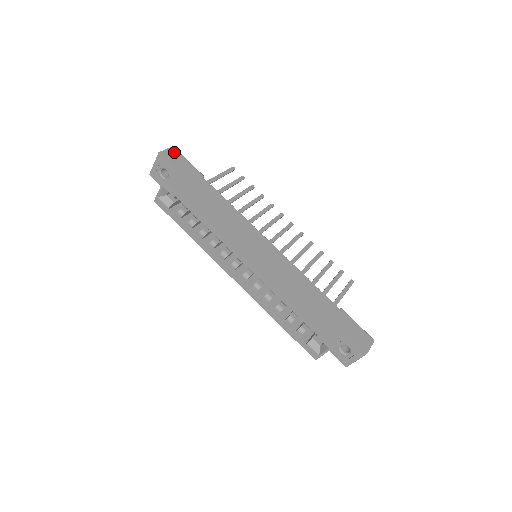
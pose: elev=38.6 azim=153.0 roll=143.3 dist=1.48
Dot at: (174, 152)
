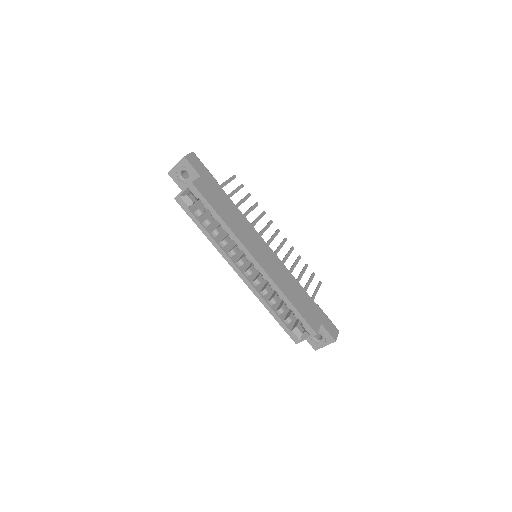
Dot at: (195, 157)
